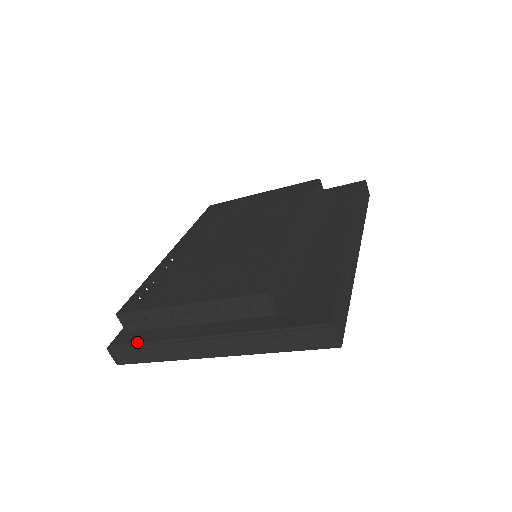
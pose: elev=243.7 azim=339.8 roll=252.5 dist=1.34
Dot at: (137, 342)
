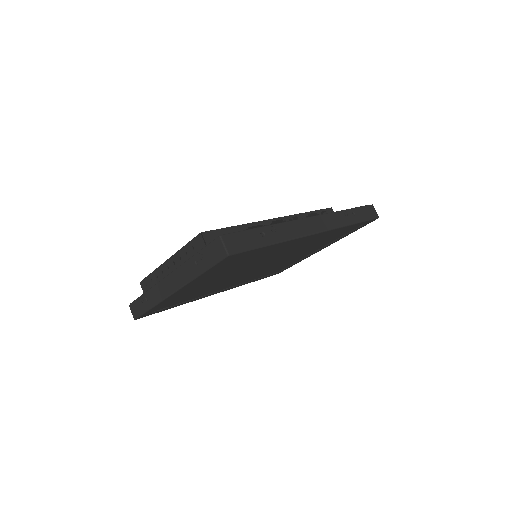
Dot at: occluded
